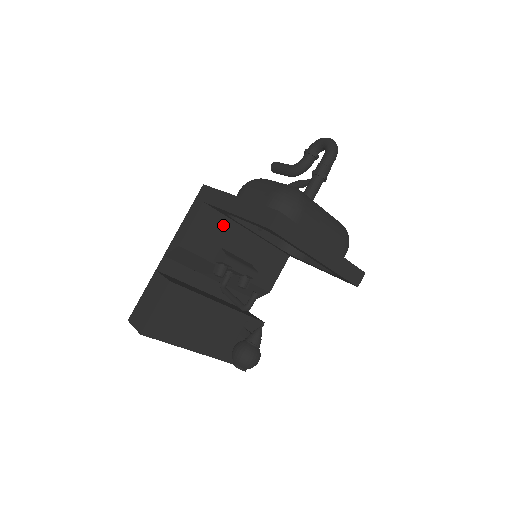
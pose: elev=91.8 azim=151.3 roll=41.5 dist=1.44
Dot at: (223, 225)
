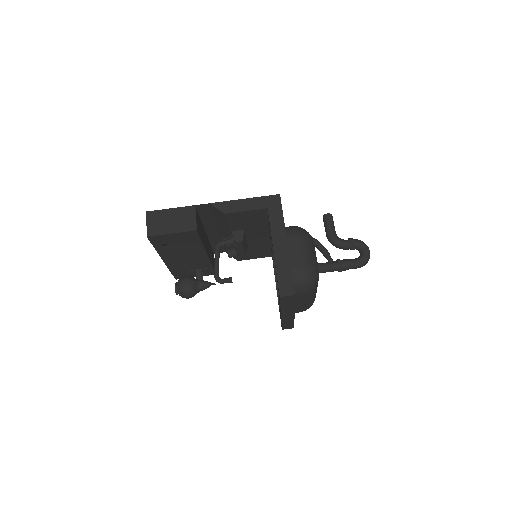
Dot at: (261, 223)
